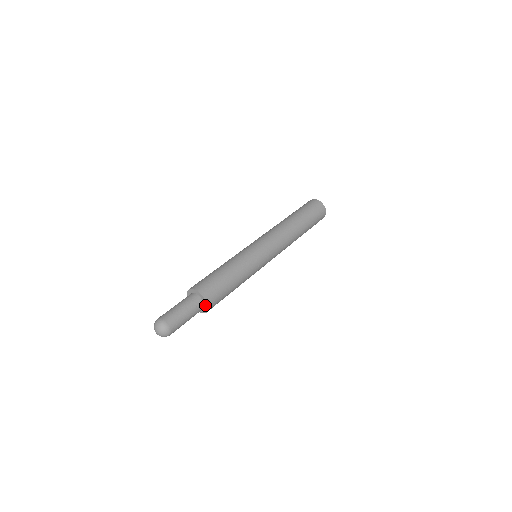
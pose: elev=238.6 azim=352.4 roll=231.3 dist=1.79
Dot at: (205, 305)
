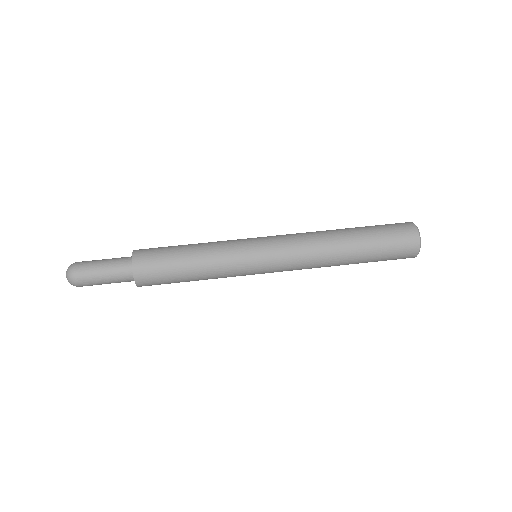
Dot at: (133, 269)
